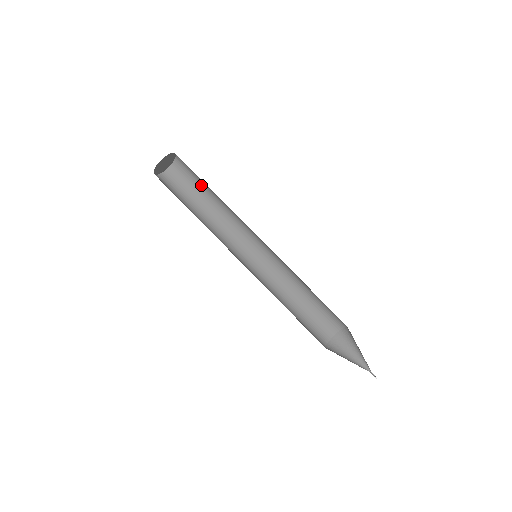
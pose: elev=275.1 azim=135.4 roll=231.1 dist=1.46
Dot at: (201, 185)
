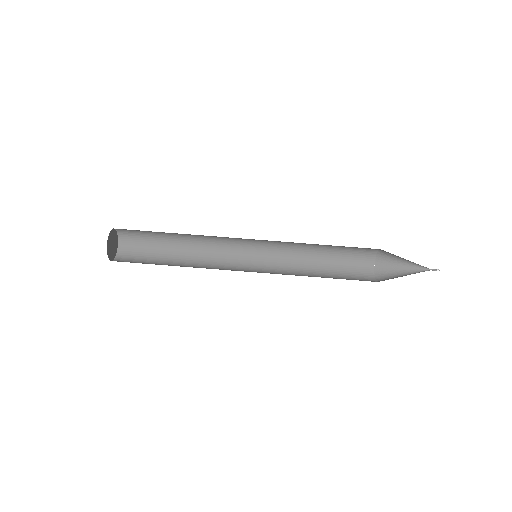
Dot at: (159, 239)
